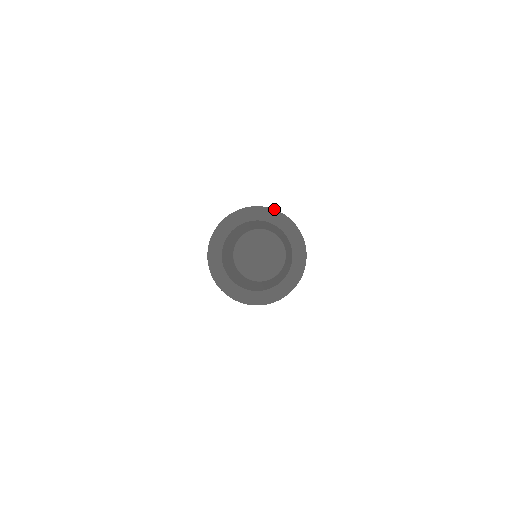
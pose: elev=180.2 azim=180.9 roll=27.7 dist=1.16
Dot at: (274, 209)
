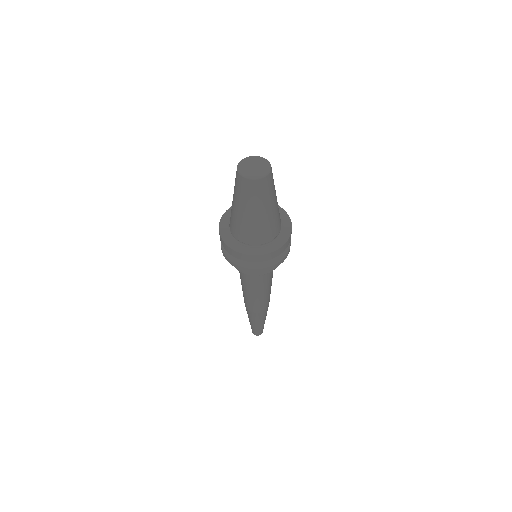
Dot at: occluded
